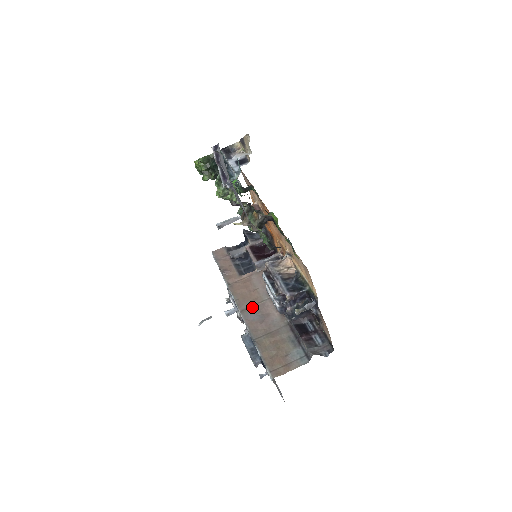
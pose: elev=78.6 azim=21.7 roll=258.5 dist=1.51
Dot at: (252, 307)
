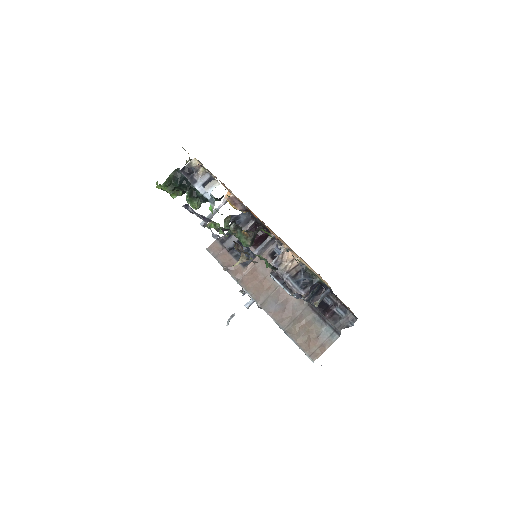
Dot at: (269, 298)
